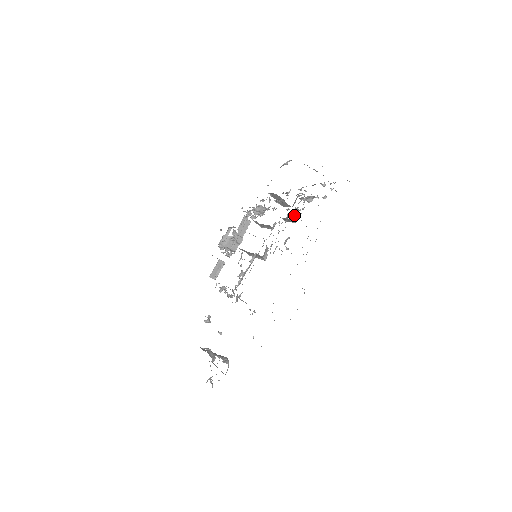
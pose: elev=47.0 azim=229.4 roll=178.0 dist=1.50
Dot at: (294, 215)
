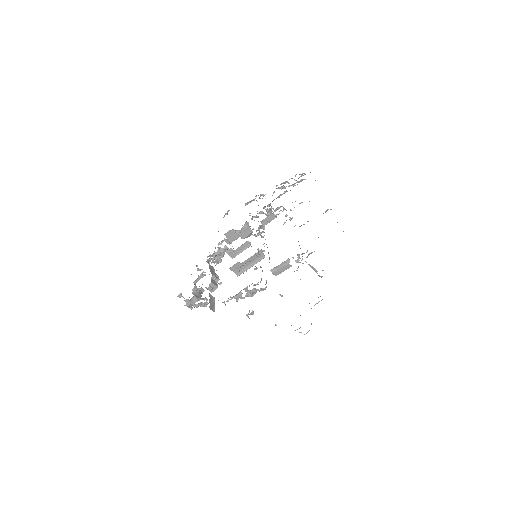
Dot at: (263, 228)
